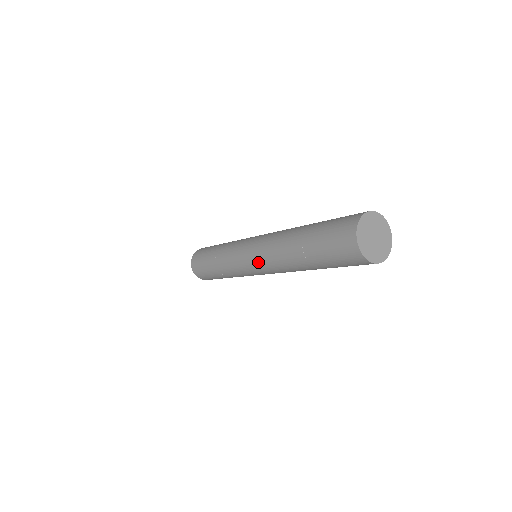
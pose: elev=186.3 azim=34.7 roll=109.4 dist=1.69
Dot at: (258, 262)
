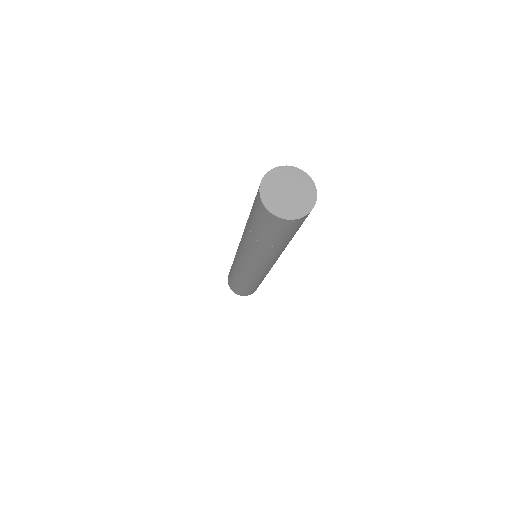
Dot at: (239, 247)
